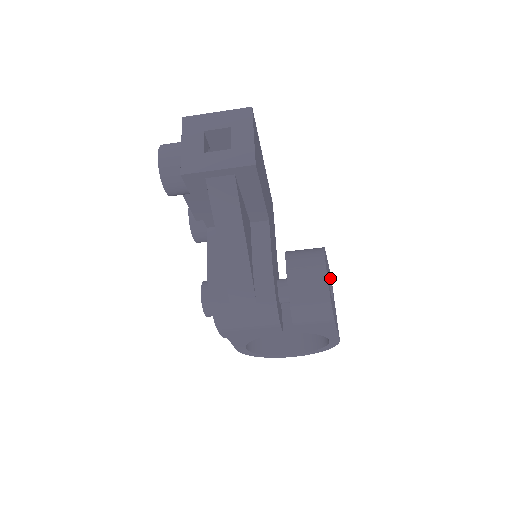
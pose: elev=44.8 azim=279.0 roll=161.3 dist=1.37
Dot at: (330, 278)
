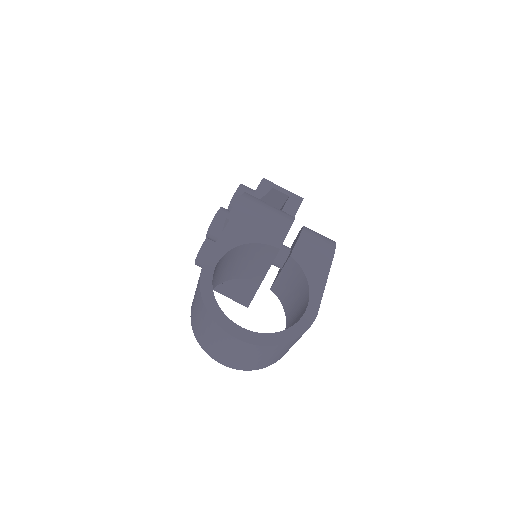
Dot at: occluded
